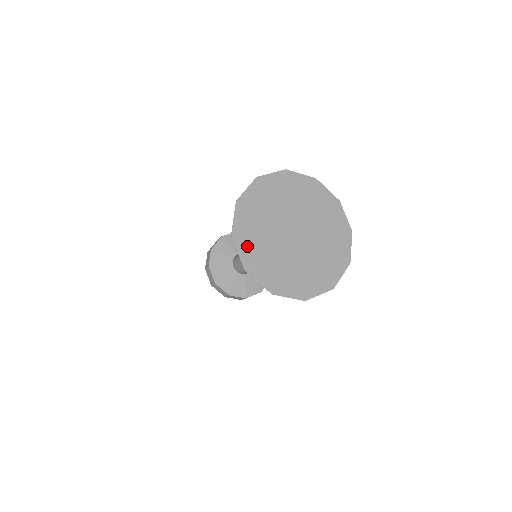
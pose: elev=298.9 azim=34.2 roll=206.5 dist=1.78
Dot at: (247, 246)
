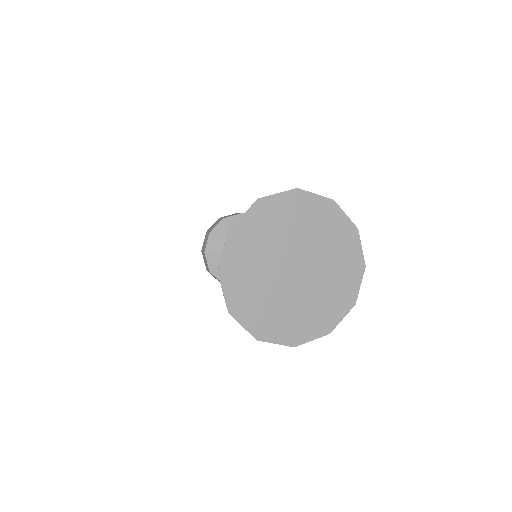
Dot at: (237, 250)
